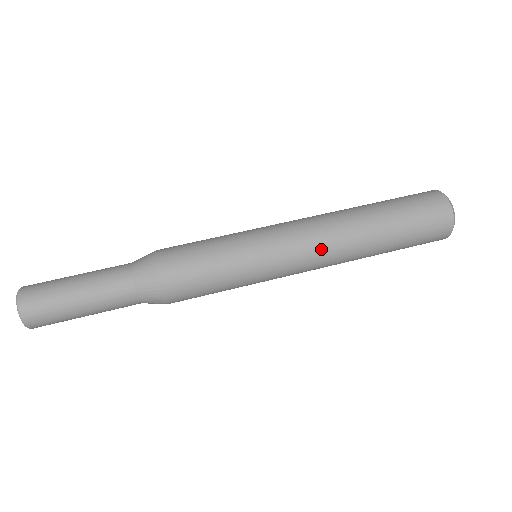
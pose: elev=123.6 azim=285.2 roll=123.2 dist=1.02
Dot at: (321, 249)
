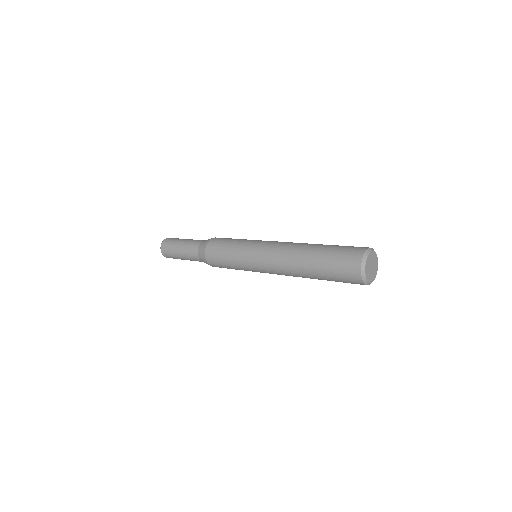
Dot at: (276, 256)
